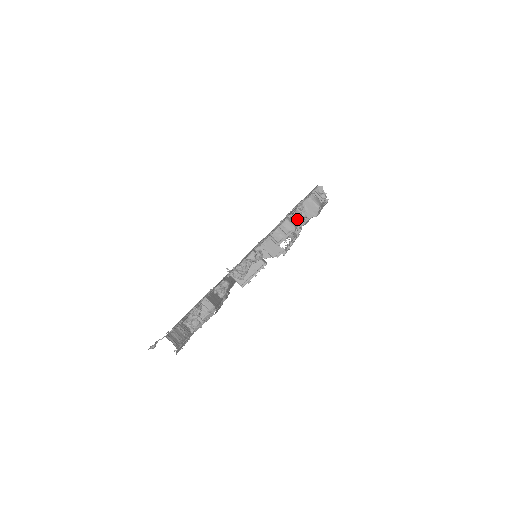
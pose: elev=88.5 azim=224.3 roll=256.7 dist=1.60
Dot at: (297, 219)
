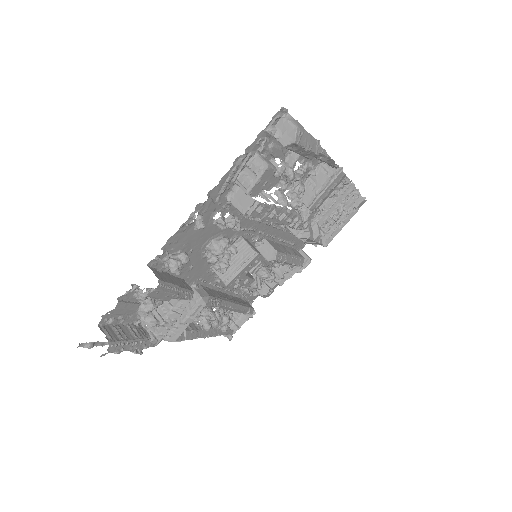
Dot at: (281, 167)
